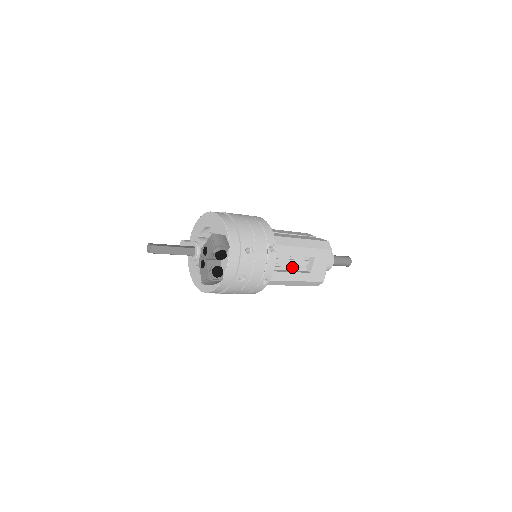
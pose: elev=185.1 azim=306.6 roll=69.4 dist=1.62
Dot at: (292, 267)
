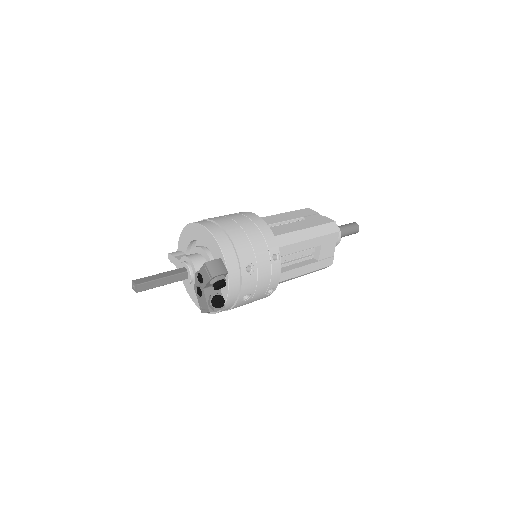
Dot at: (297, 259)
